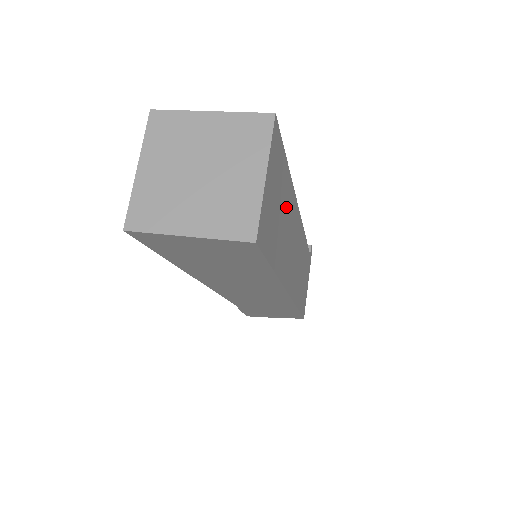
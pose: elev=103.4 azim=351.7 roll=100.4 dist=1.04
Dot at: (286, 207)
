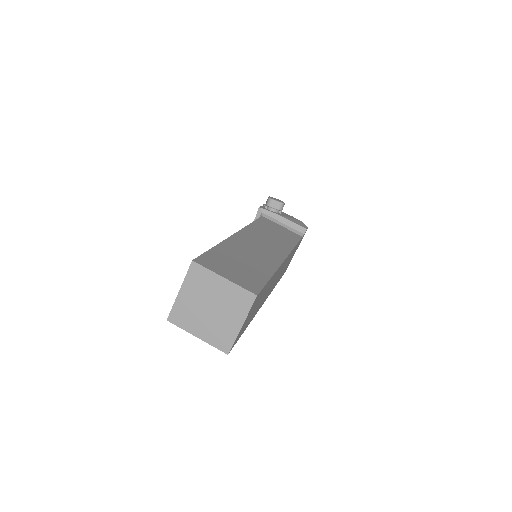
Dot at: (265, 291)
